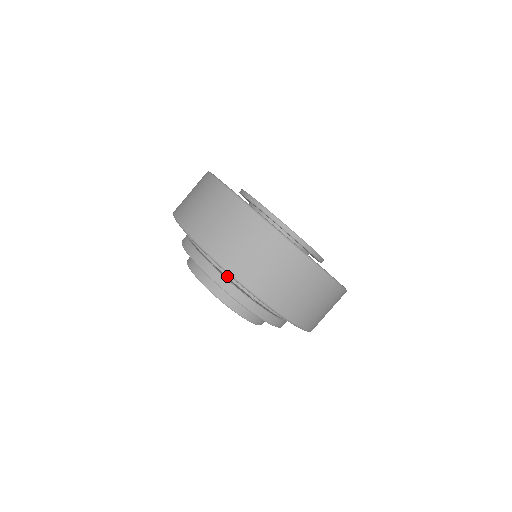
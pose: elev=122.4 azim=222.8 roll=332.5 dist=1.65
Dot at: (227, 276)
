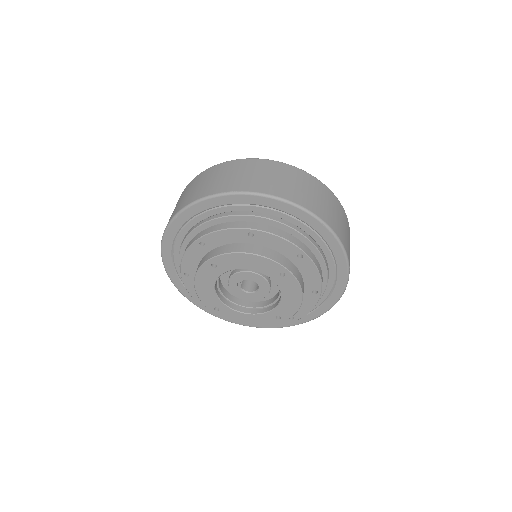
Dot at: (278, 221)
